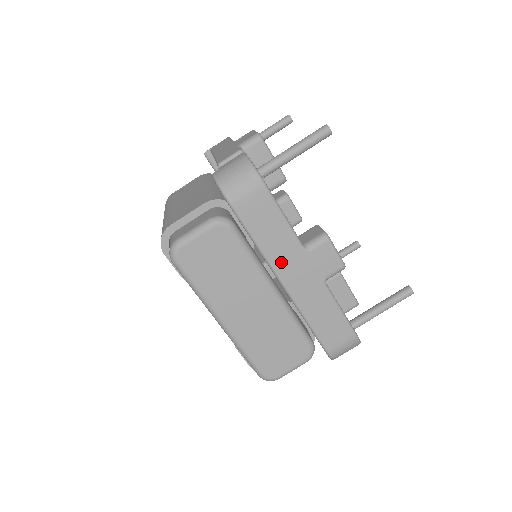
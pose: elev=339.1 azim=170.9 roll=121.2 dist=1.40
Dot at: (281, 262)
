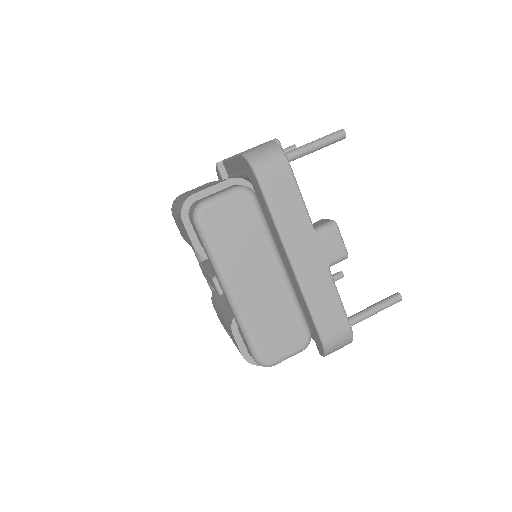
Dot at: (293, 239)
